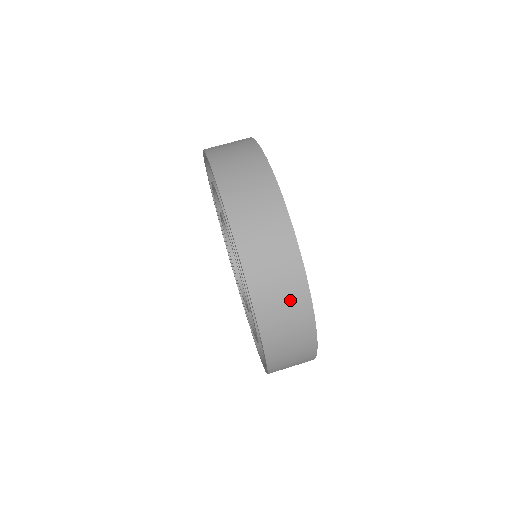
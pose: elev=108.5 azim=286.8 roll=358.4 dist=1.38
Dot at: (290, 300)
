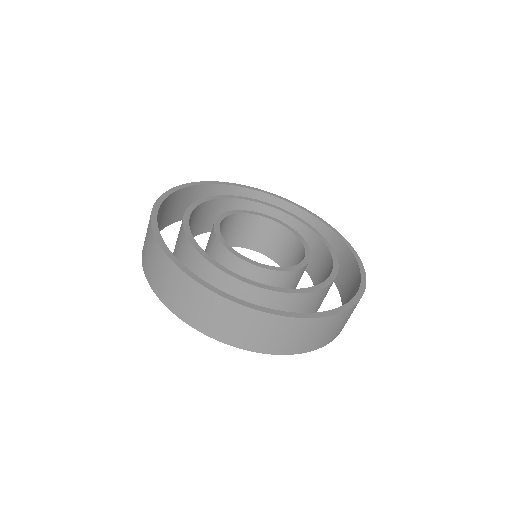
Dot at: occluded
